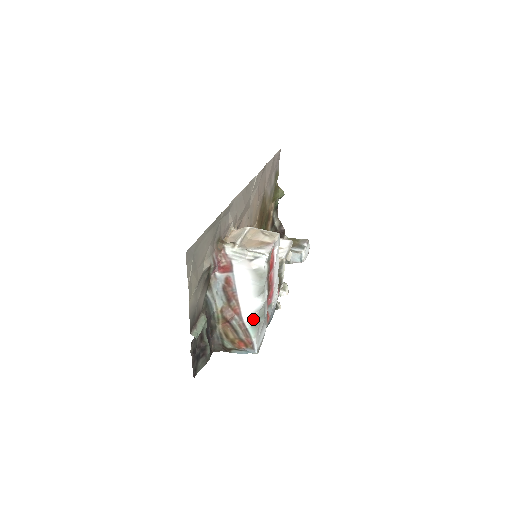
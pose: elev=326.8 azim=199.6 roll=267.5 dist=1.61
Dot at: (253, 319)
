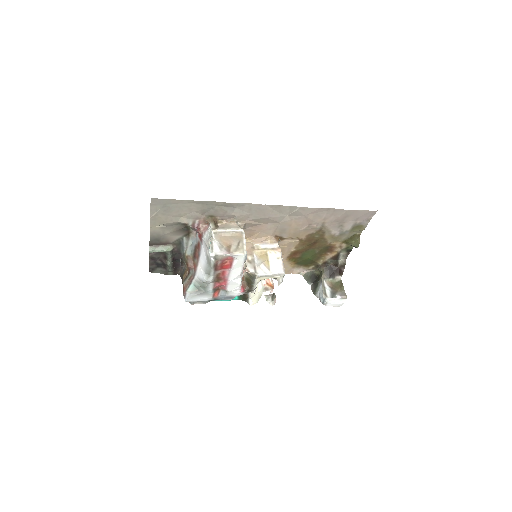
Dot at: (198, 283)
